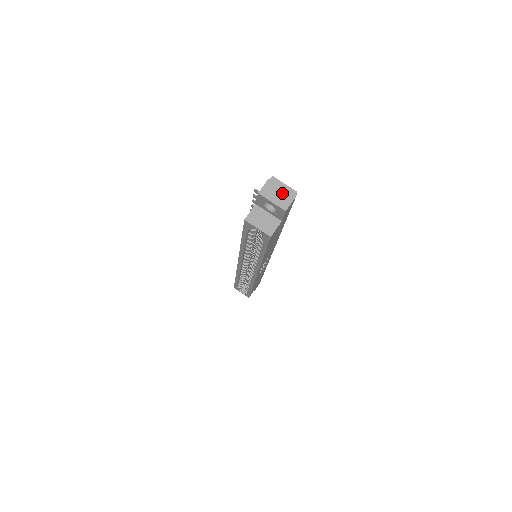
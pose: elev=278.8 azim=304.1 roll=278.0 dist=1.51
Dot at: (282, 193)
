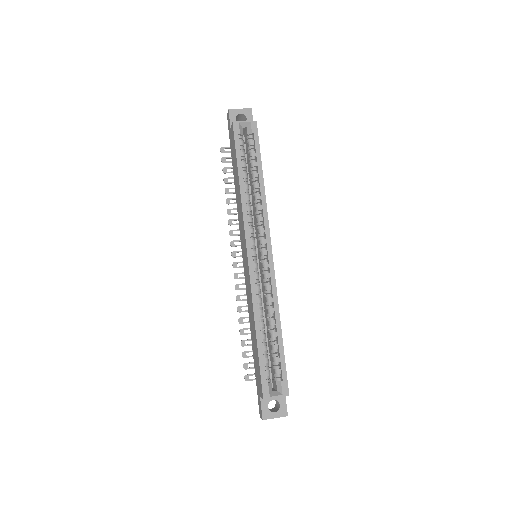
Dot at: occluded
